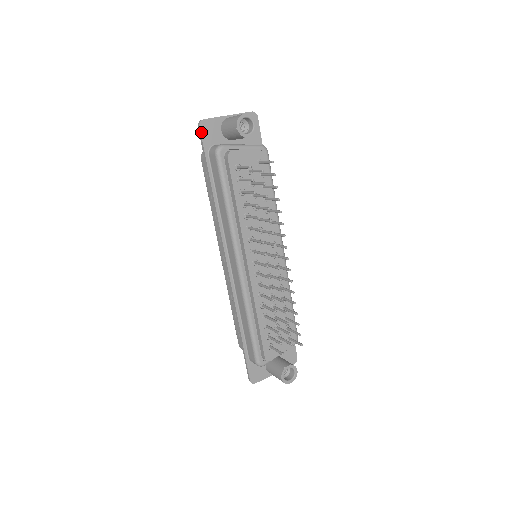
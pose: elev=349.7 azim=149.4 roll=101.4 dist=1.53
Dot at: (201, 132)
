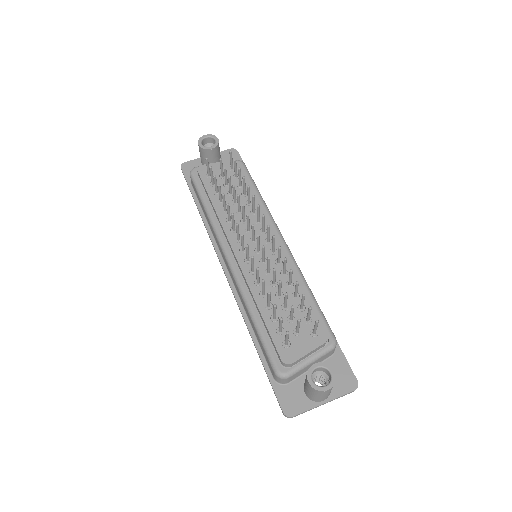
Dot at: (183, 171)
